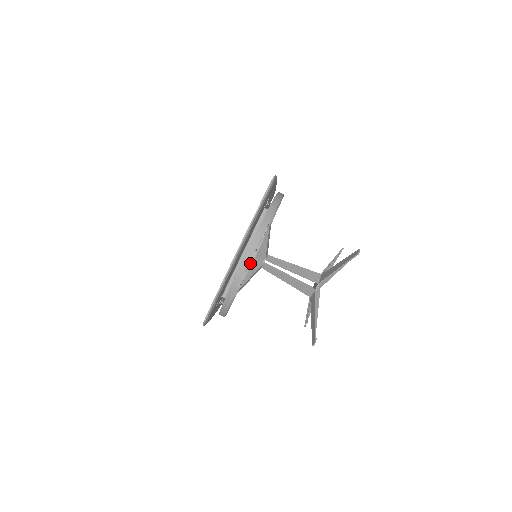
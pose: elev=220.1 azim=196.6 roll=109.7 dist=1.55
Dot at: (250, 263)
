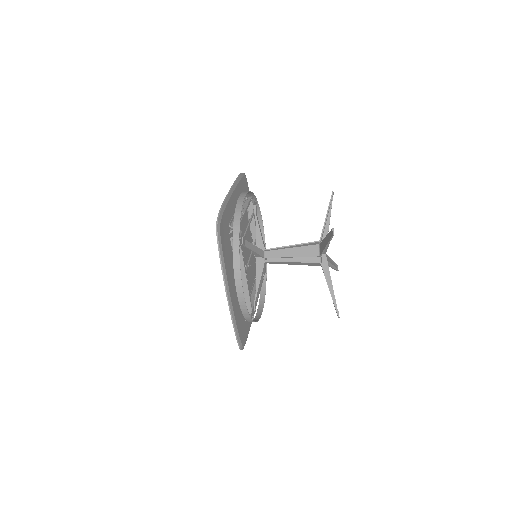
Dot at: occluded
